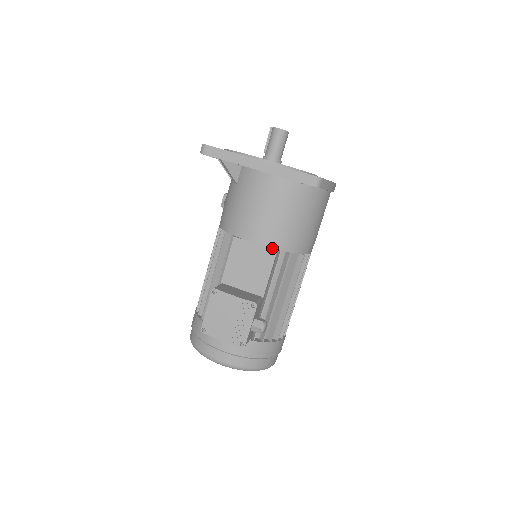
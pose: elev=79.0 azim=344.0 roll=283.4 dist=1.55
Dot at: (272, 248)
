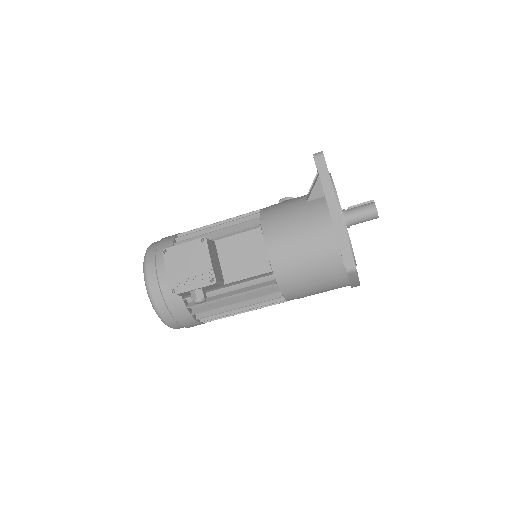
Dot at: (271, 266)
